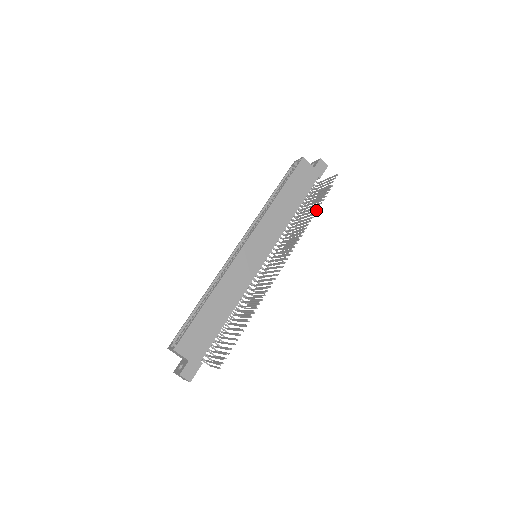
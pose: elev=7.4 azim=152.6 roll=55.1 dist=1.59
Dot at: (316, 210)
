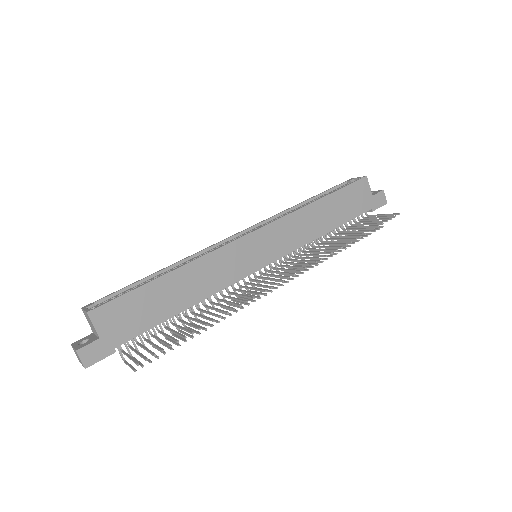
Dot at: (353, 242)
